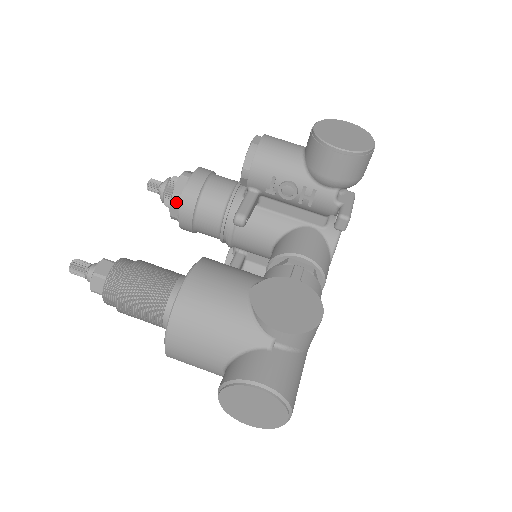
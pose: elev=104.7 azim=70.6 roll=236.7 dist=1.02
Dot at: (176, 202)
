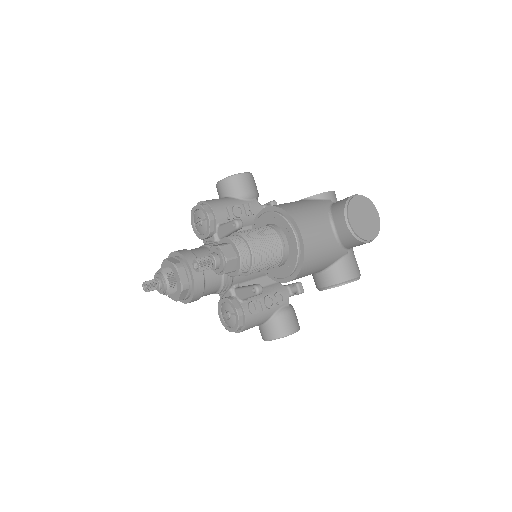
Dot at: (182, 268)
